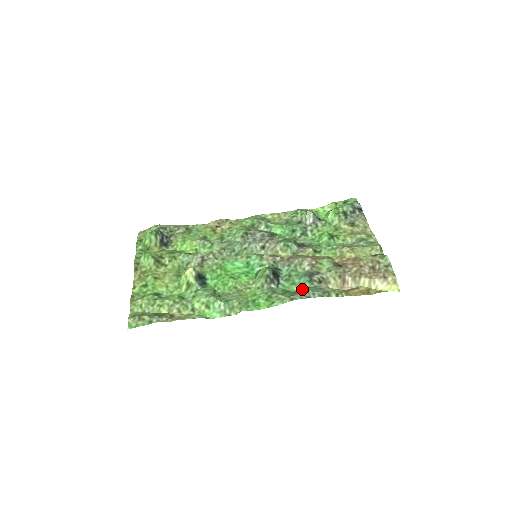
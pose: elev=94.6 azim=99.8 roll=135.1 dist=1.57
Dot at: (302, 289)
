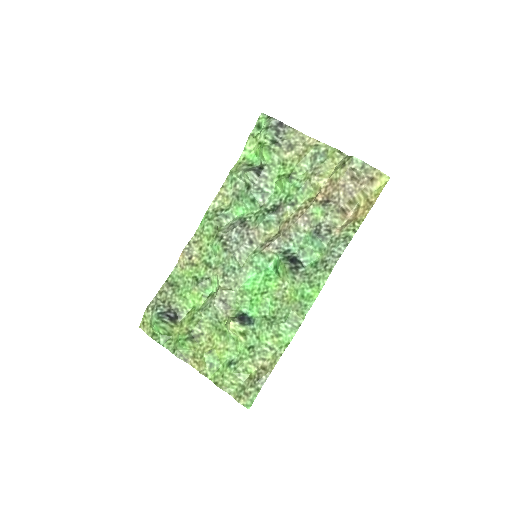
Dot at: (325, 252)
